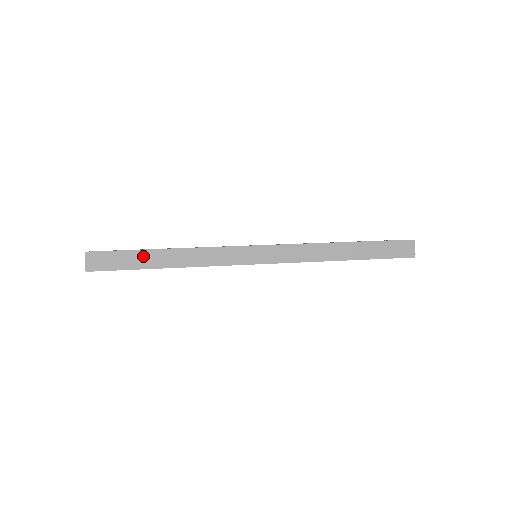
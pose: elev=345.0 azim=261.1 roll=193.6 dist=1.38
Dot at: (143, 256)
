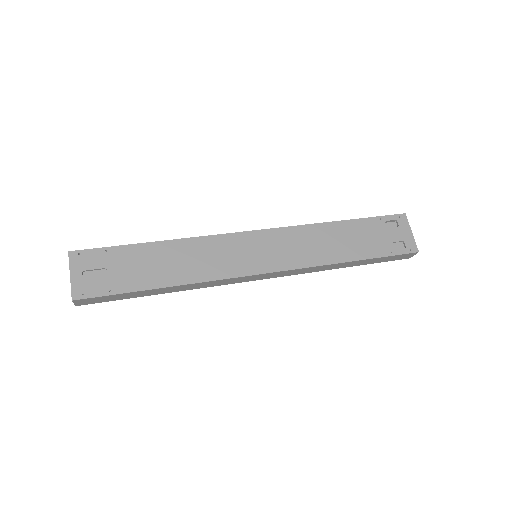
Dot at: (138, 293)
